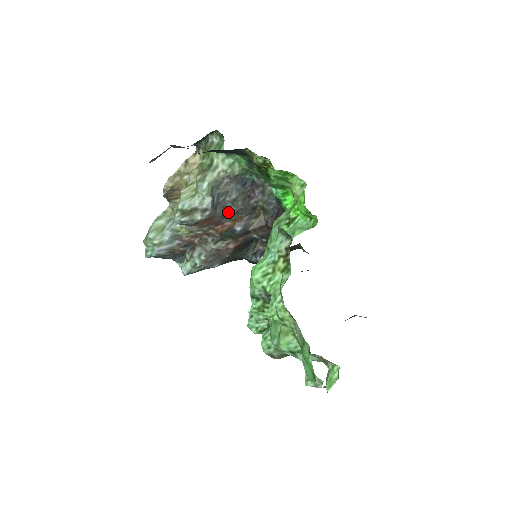
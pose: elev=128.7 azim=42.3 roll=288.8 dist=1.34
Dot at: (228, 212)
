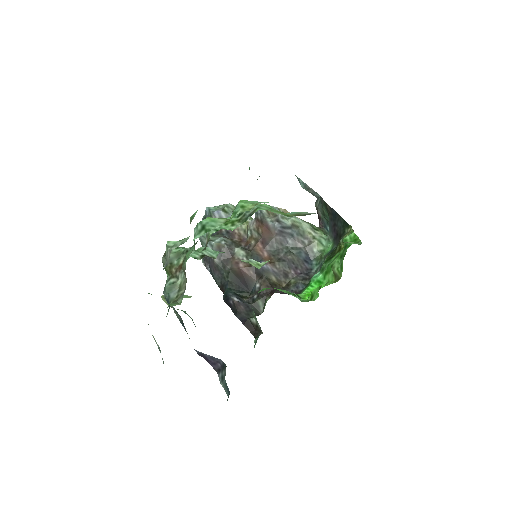
Dot at: (277, 251)
